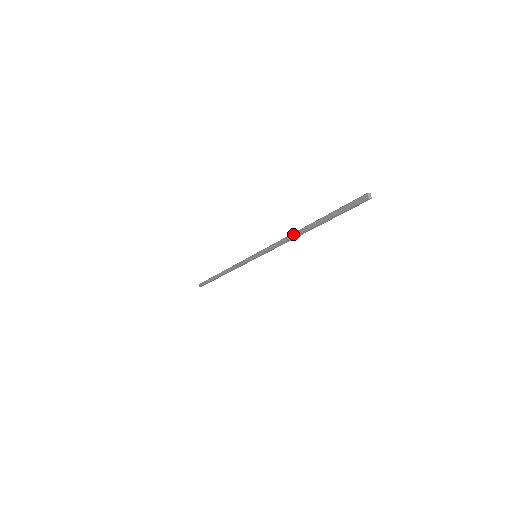
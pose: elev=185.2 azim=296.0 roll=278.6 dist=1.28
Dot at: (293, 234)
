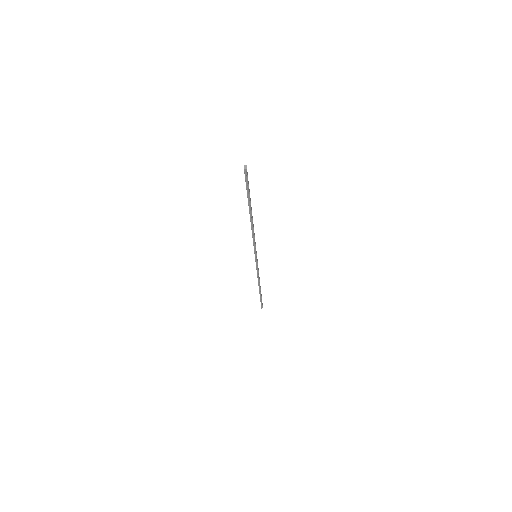
Dot at: occluded
